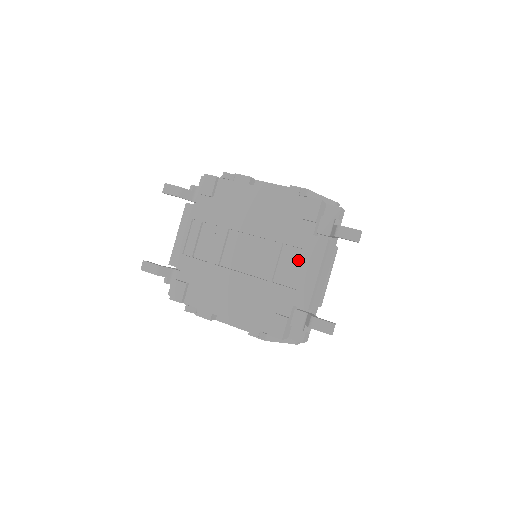
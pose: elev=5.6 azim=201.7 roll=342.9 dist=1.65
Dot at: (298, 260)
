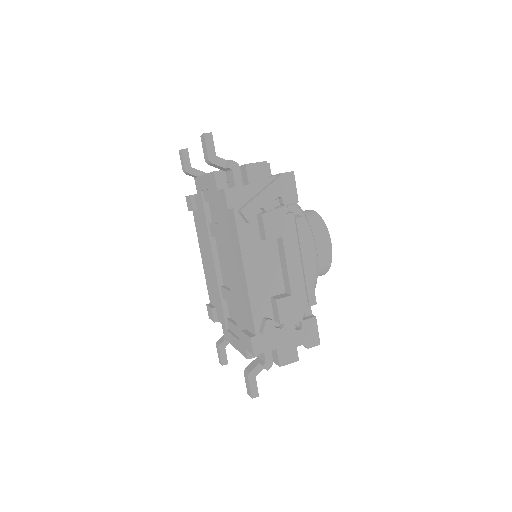
Dot at: (235, 326)
